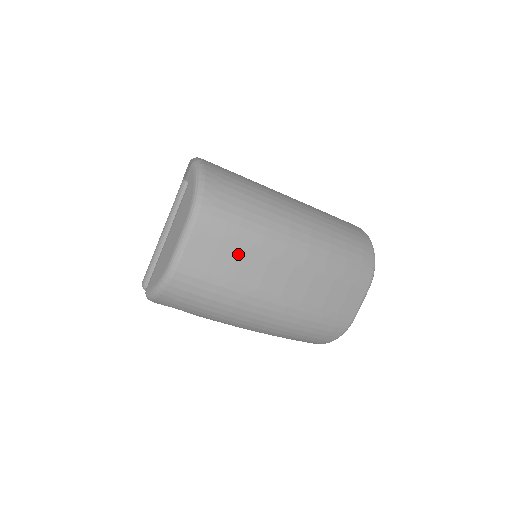
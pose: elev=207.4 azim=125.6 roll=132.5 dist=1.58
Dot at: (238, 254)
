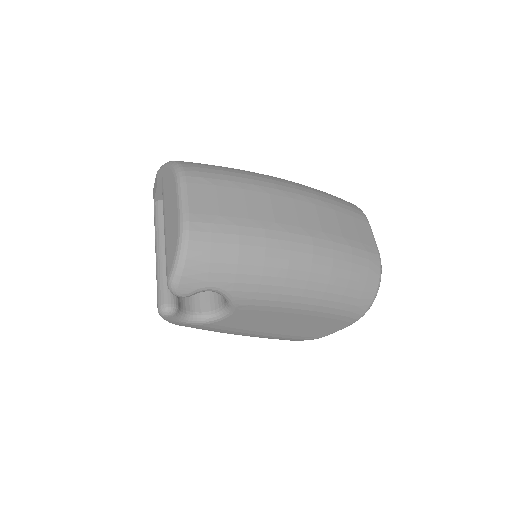
Dot at: (239, 195)
